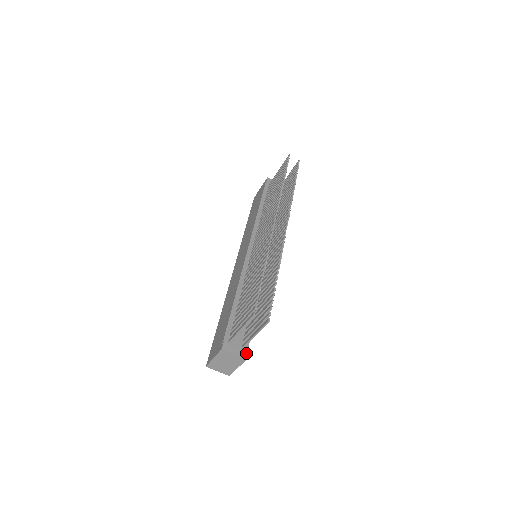
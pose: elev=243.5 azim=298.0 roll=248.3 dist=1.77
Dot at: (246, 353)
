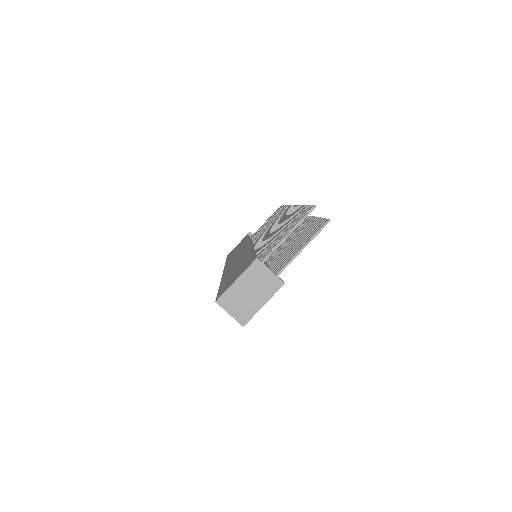
Dot at: (282, 280)
